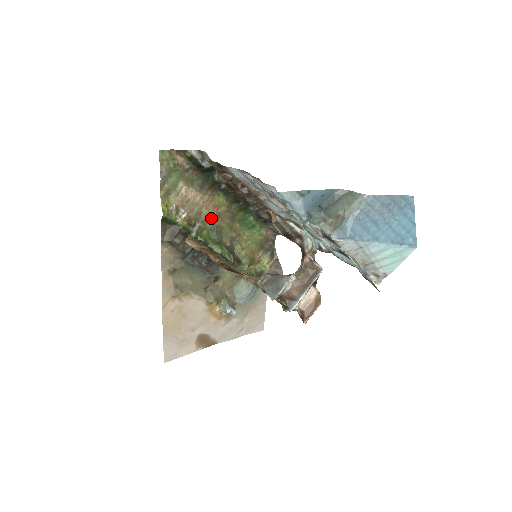
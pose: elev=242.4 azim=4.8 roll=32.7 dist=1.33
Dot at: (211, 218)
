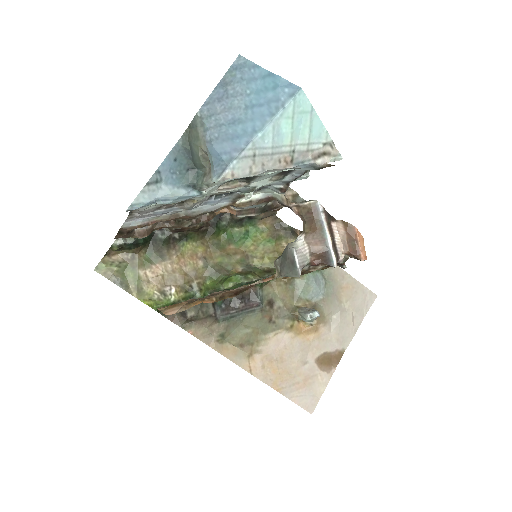
Dot at: (200, 267)
